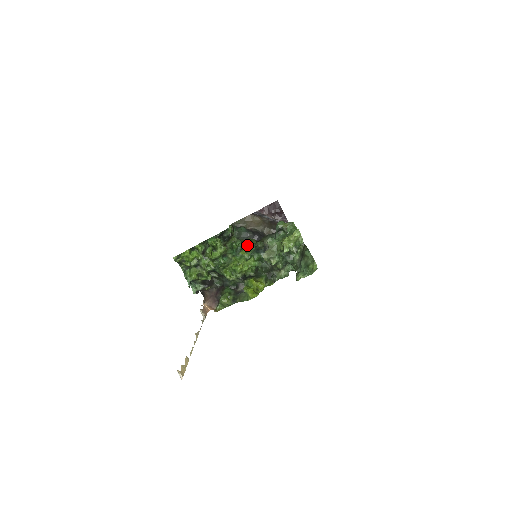
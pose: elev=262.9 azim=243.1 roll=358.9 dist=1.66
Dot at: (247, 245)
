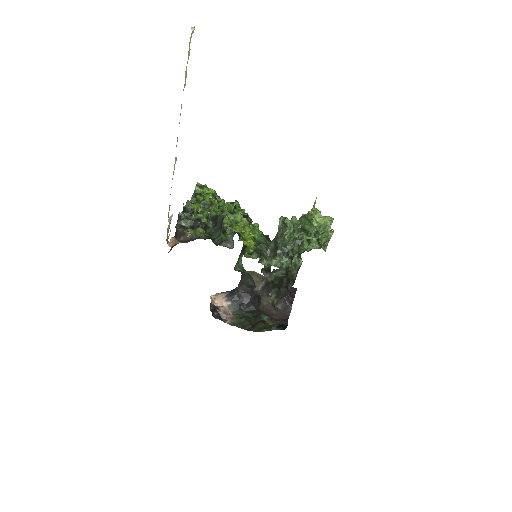
Dot at: occluded
